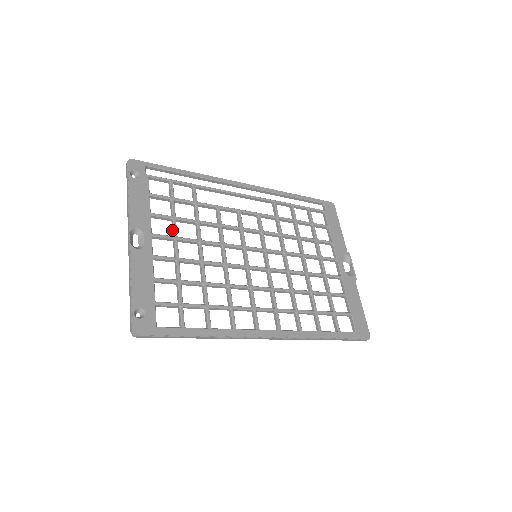
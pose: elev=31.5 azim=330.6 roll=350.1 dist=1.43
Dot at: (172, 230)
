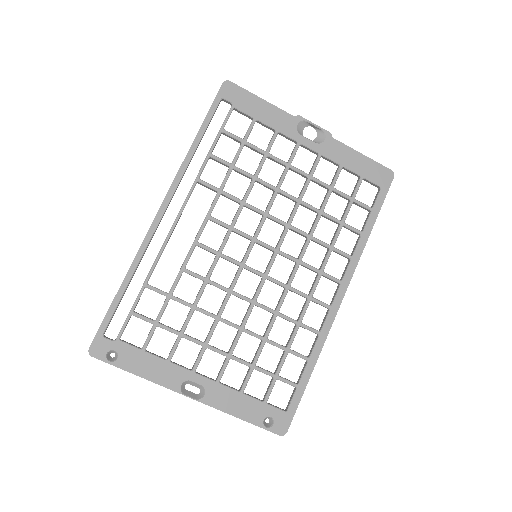
Dot at: occluded
